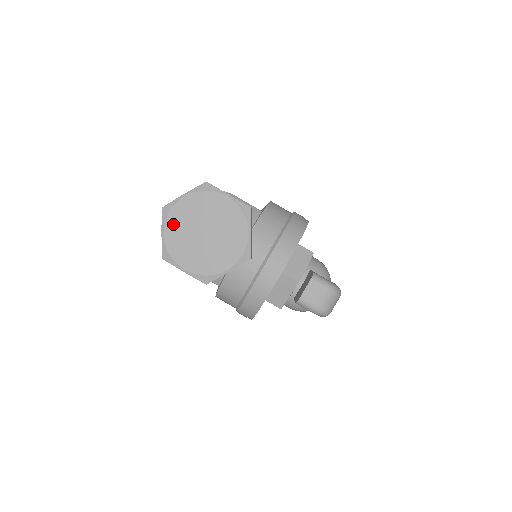
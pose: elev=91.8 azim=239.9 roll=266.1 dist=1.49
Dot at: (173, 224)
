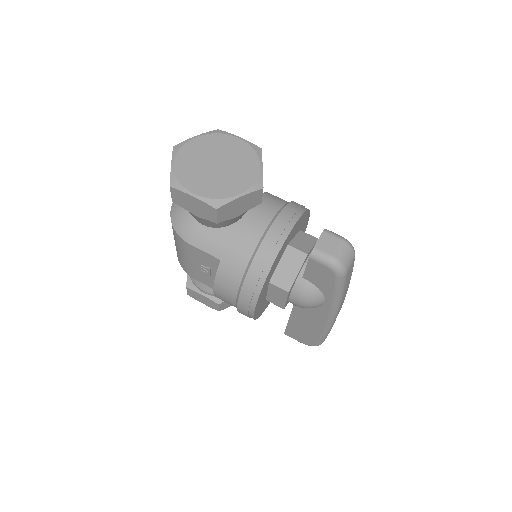
Dot at: (184, 157)
